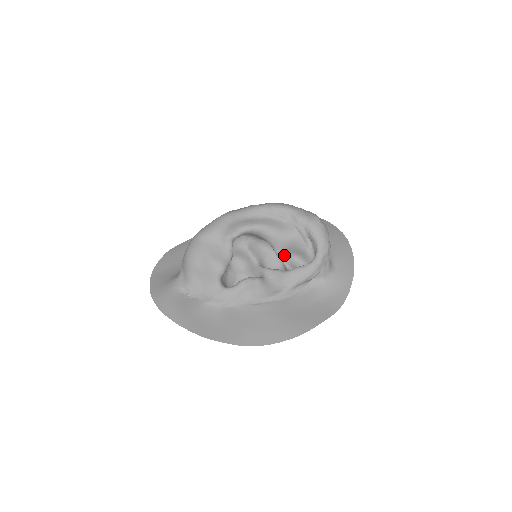
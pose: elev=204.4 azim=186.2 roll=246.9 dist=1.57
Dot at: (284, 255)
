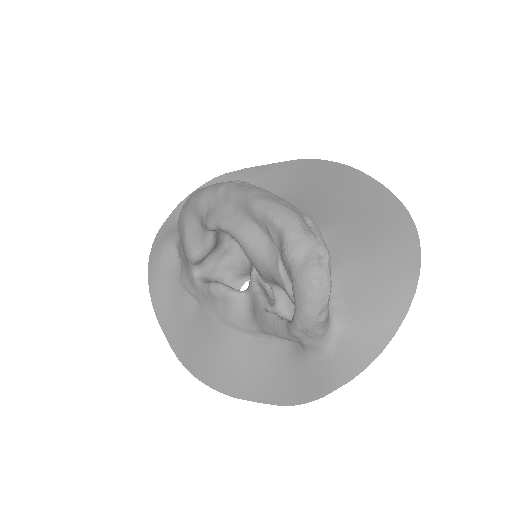
Dot at: (272, 283)
